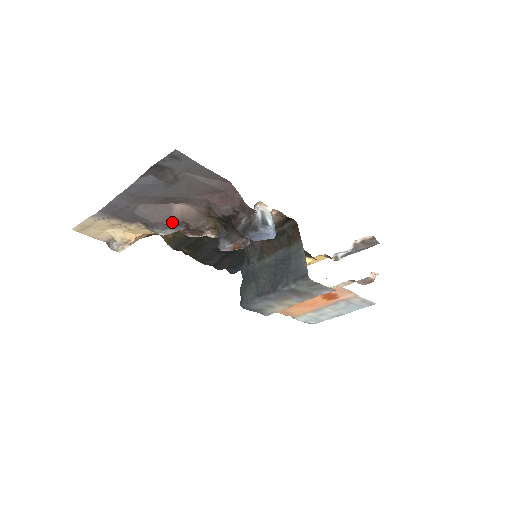
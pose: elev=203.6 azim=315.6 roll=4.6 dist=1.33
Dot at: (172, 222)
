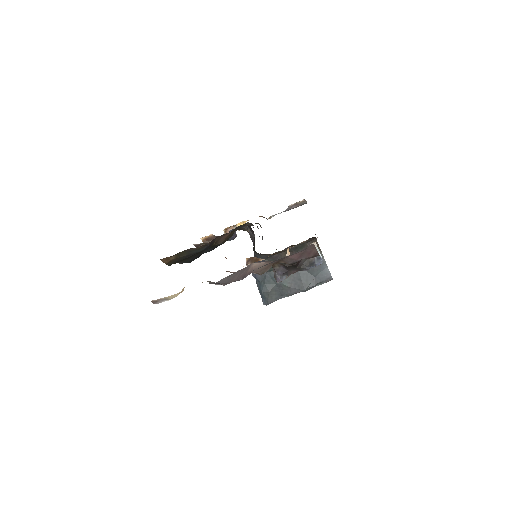
Dot at: (245, 277)
